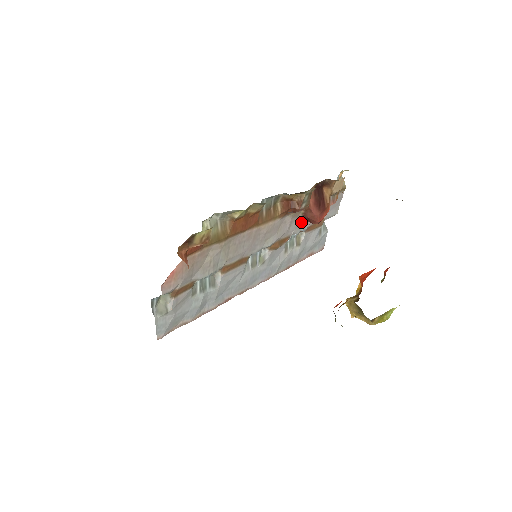
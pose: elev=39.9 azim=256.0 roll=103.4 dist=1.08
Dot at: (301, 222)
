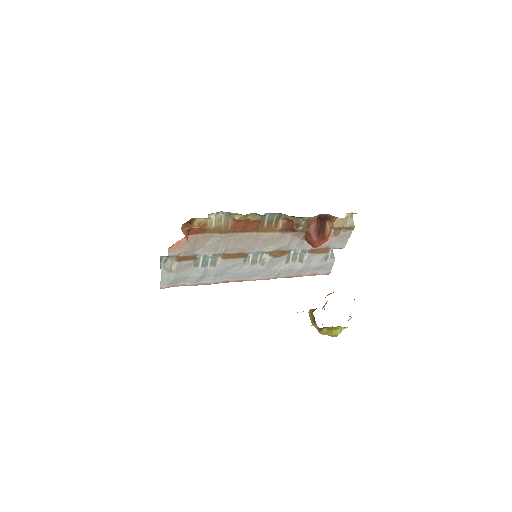
Dot at: (303, 243)
